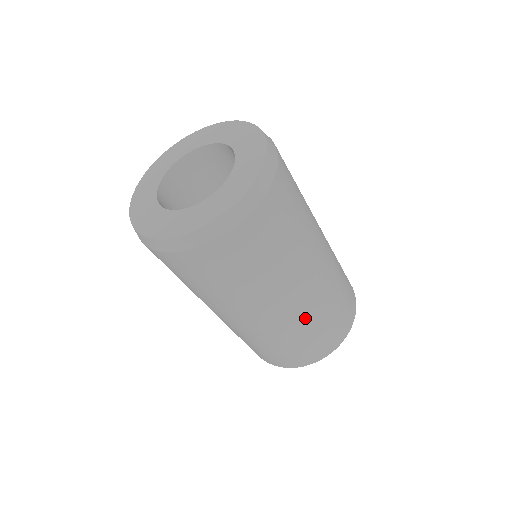
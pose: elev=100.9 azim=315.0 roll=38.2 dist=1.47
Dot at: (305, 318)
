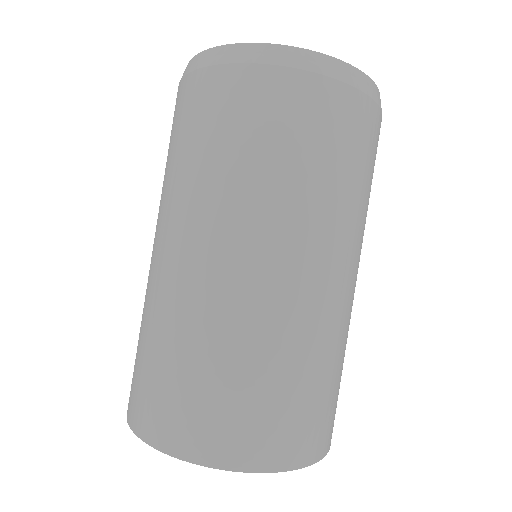
Dot at: (213, 321)
